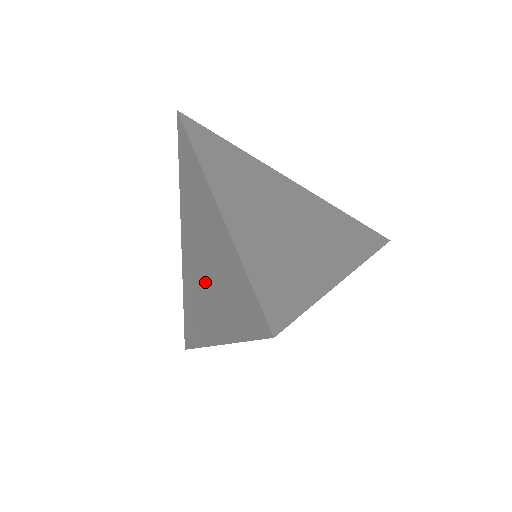
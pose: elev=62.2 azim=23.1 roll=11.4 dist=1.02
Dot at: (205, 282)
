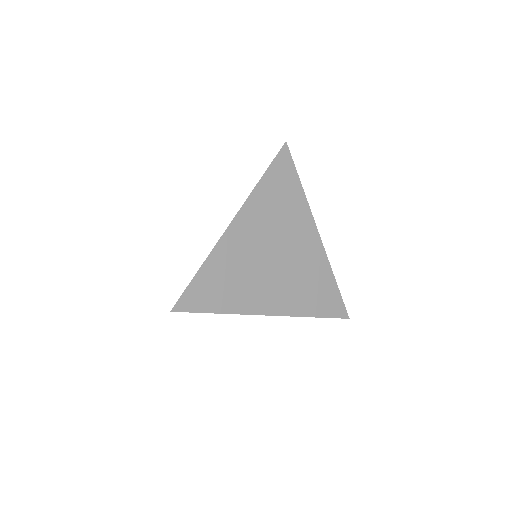
Dot at: occluded
